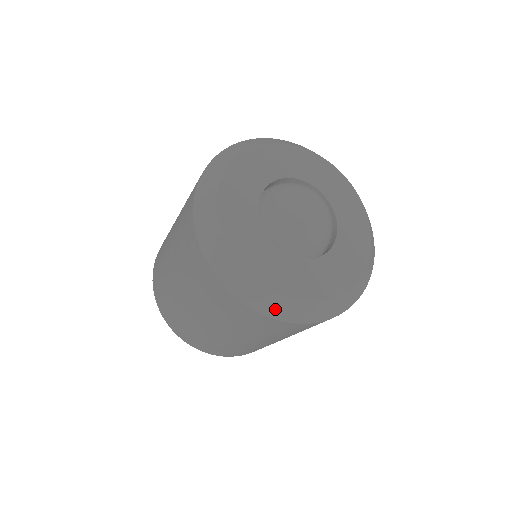
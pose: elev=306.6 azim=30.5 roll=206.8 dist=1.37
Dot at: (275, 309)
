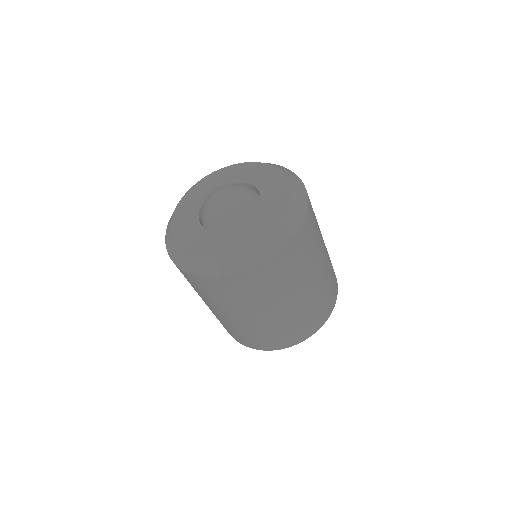
Dot at: (221, 269)
